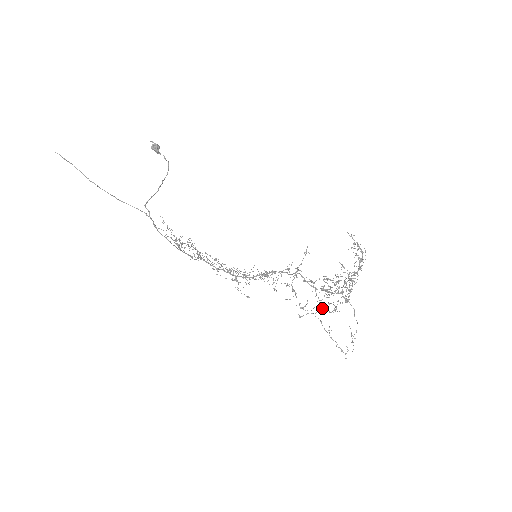
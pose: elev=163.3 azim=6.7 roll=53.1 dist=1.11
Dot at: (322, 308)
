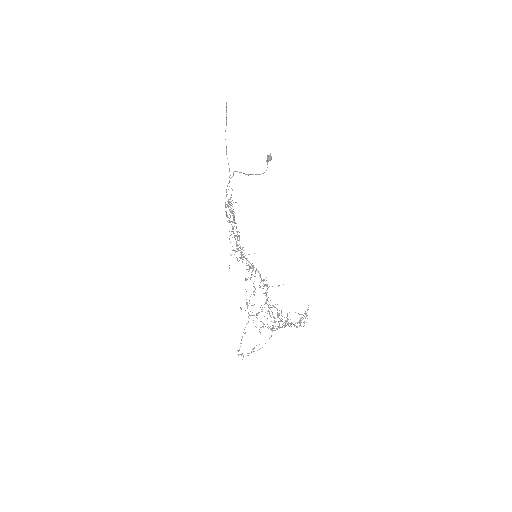
Dot at: (256, 317)
